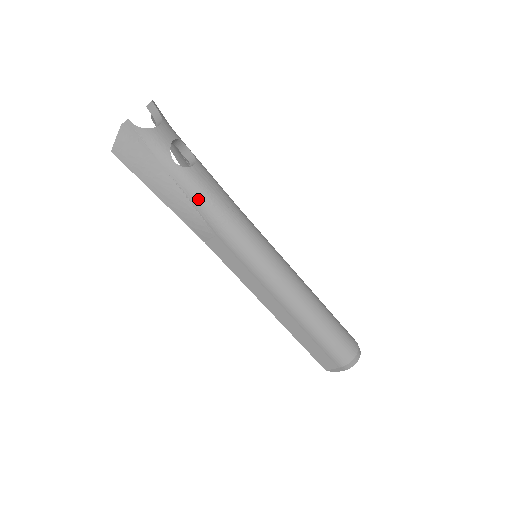
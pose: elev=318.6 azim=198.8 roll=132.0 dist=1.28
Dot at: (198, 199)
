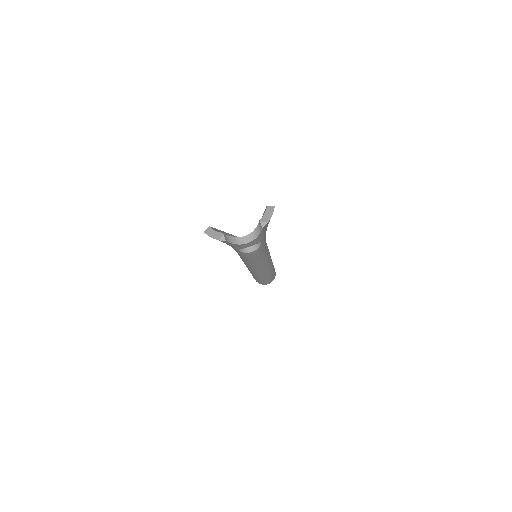
Dot at: (238, 254)
